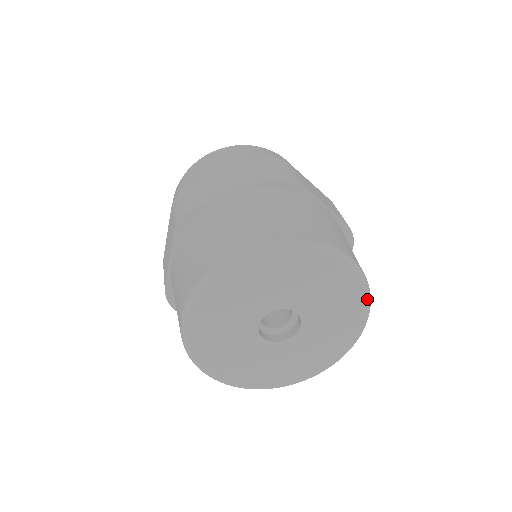
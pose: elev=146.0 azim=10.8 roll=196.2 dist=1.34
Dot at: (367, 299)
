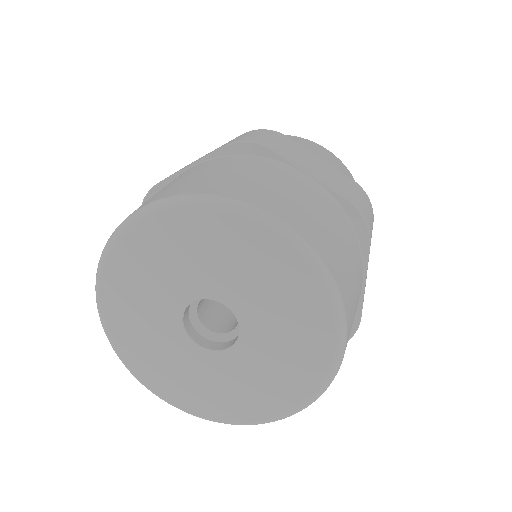
Dot at: (327, 290)
